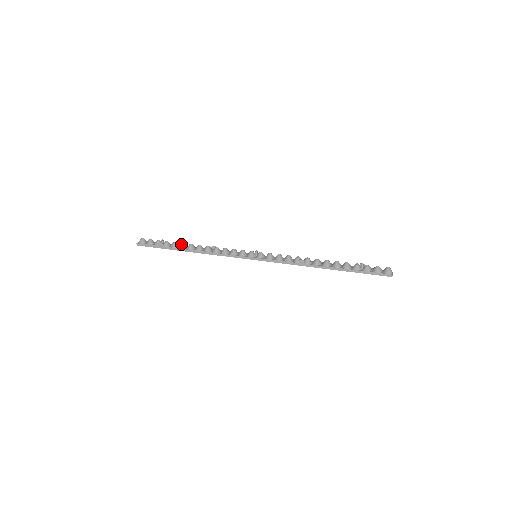
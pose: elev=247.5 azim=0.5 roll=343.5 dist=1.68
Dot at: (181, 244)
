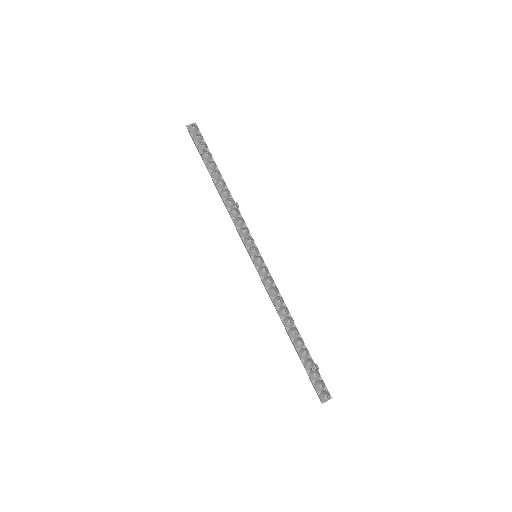
Dot at: (214, 172)
